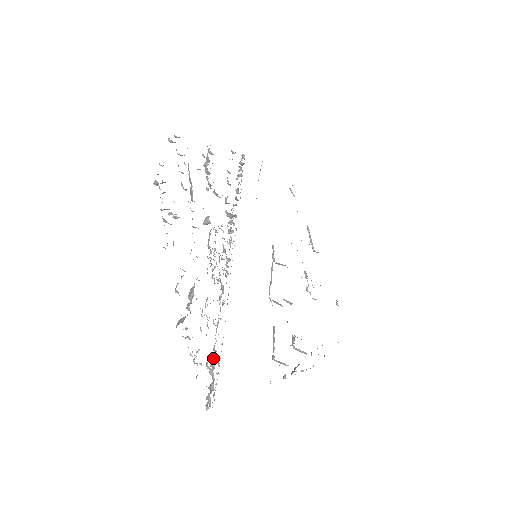
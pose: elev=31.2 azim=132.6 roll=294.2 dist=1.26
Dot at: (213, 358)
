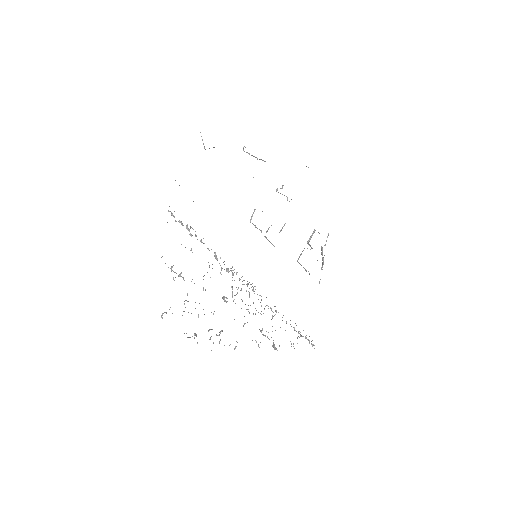
Dot at: (296, 331)
